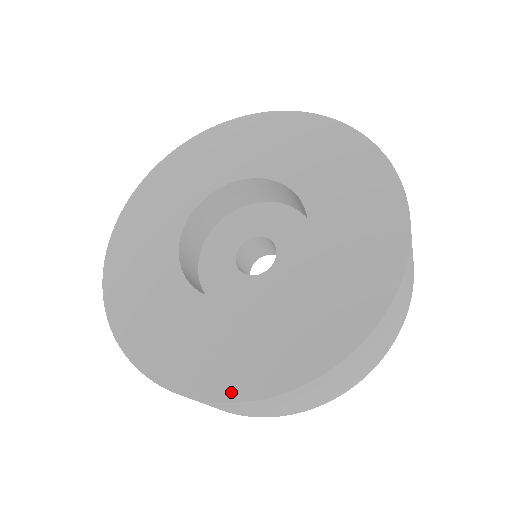
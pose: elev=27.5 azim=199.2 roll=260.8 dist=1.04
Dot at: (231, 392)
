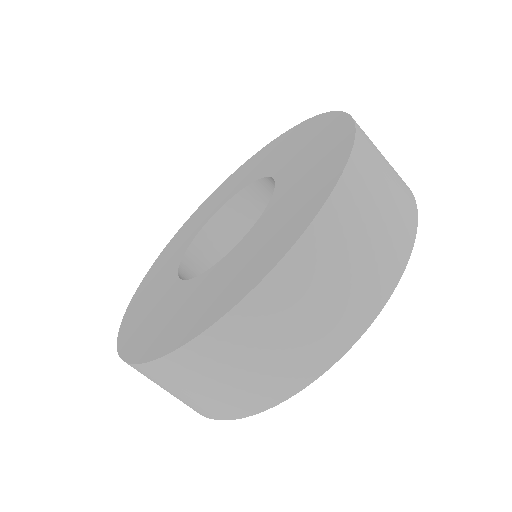
Dot at: (314, 208)
